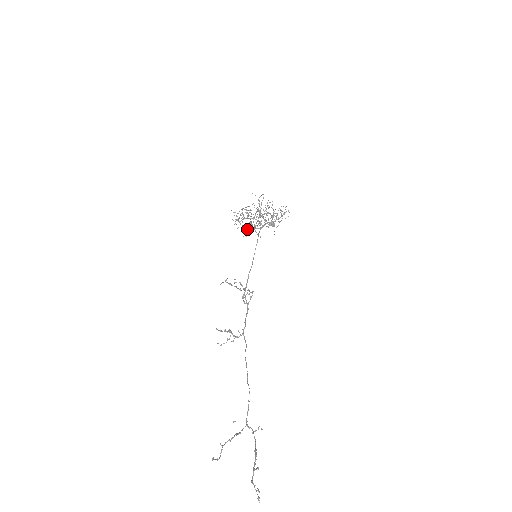
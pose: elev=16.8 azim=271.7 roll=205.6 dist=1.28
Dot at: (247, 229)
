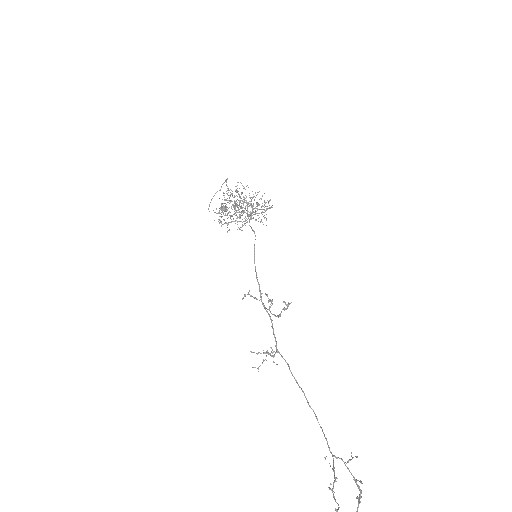
Dot at: occluded
